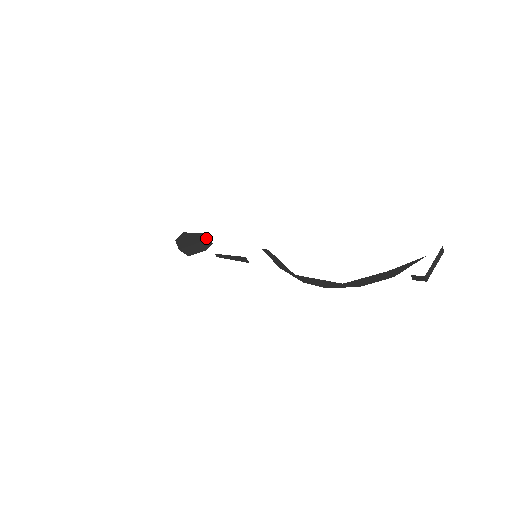
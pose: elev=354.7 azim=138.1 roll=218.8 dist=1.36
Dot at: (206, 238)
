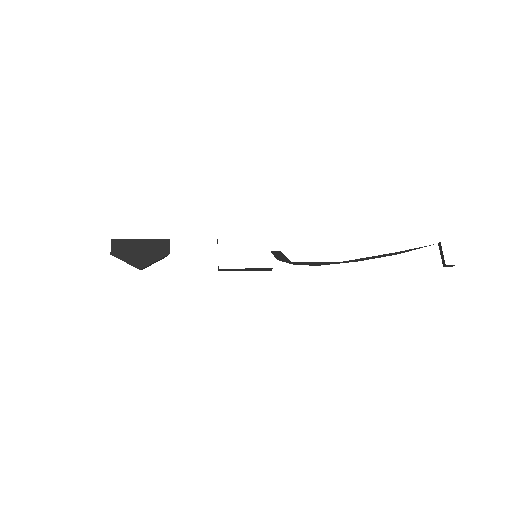
Dot at: (169, 245)
